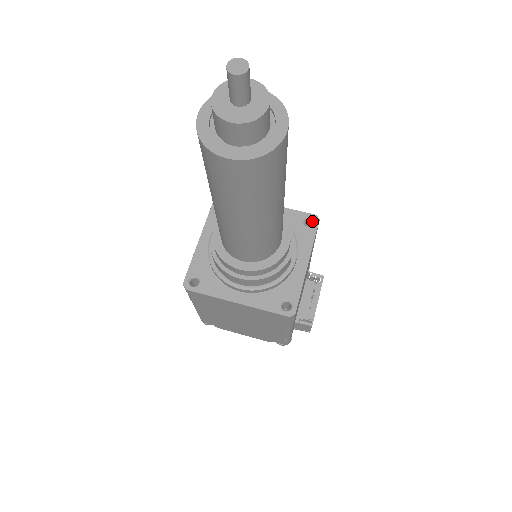
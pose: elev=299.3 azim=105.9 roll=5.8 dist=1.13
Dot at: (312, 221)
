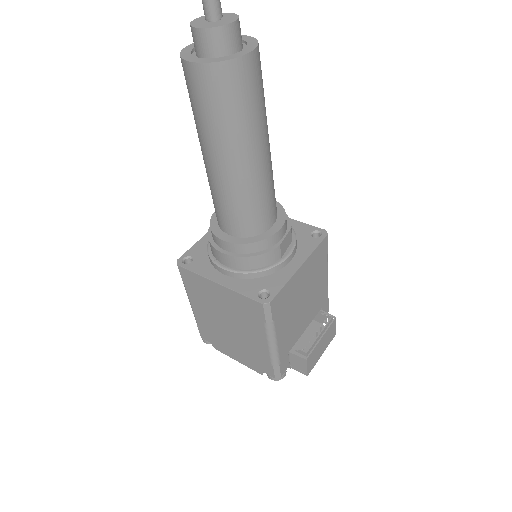
Dot at: (320, 235)
